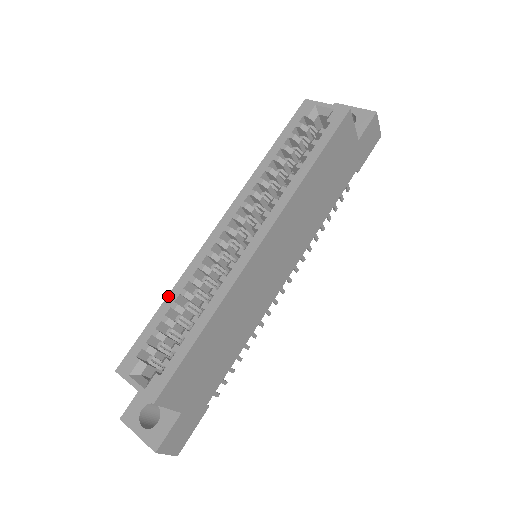
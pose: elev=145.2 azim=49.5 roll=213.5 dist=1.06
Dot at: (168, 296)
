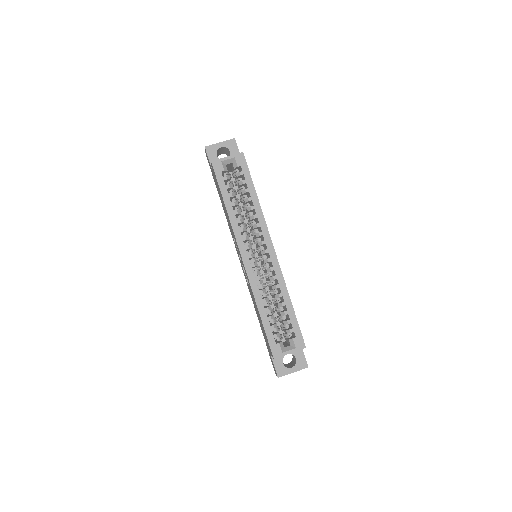
Dot at: (259, 309)
